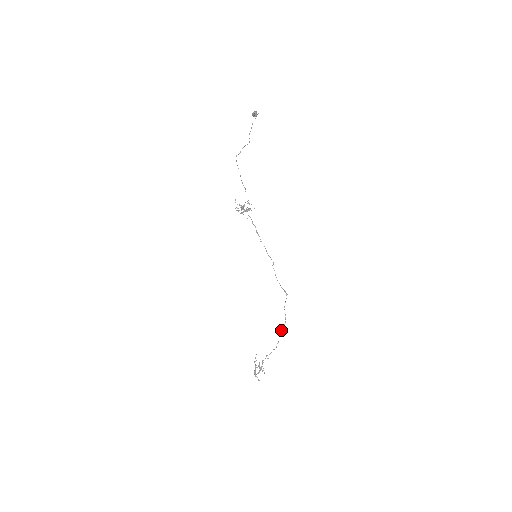
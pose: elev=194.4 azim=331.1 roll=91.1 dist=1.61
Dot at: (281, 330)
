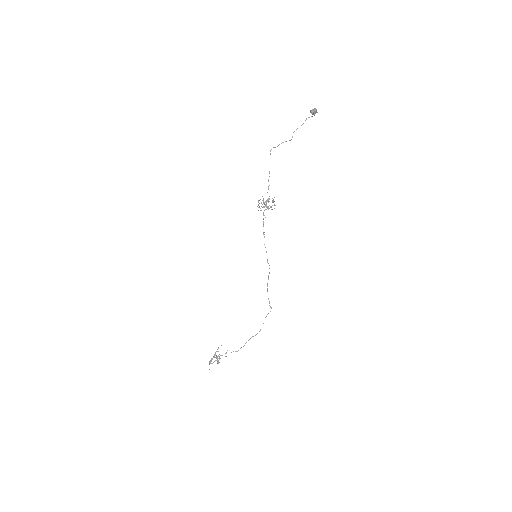
Dot at: (251, 337)
